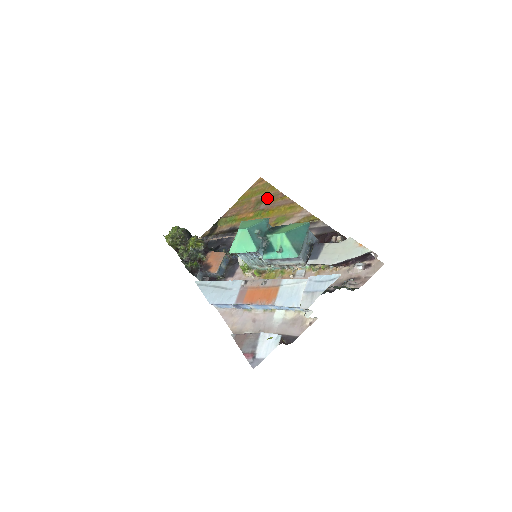
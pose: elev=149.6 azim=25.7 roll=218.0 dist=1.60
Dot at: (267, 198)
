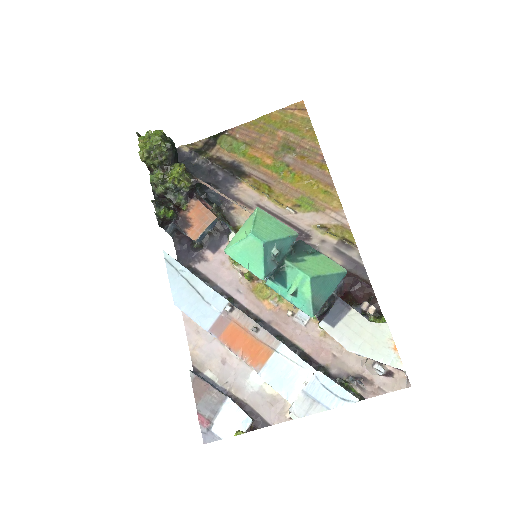
Dot at: (300, 148)
